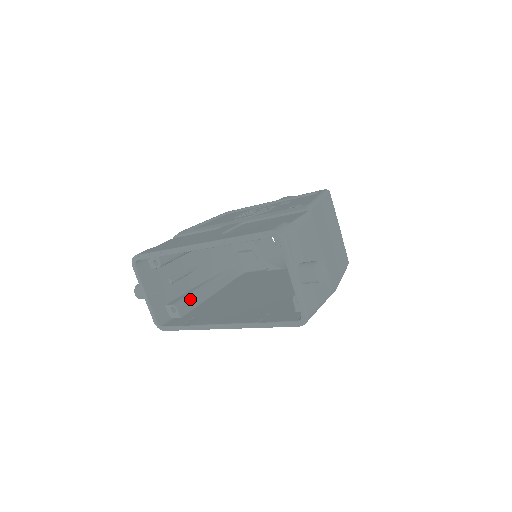
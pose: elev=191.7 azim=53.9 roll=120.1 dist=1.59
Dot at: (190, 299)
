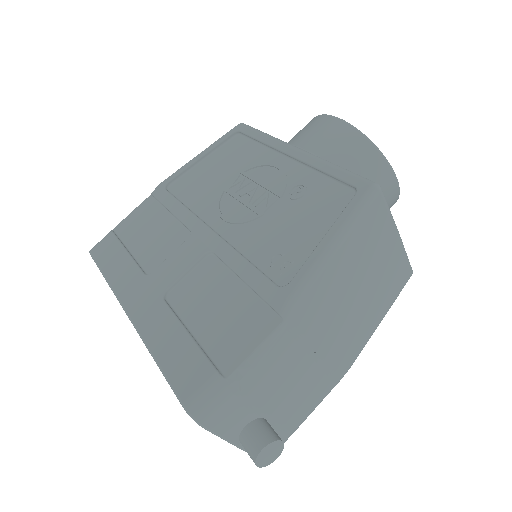
Dot at: occluded
